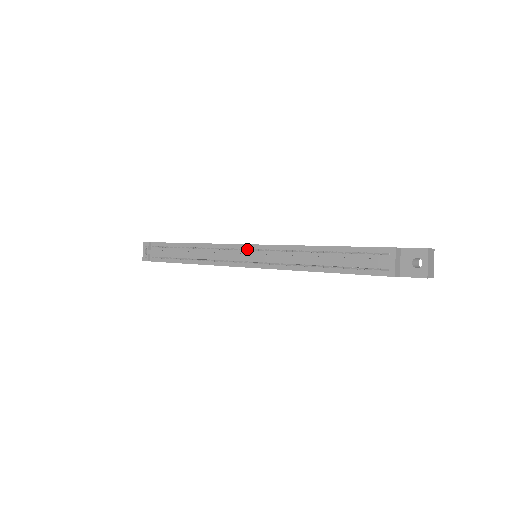
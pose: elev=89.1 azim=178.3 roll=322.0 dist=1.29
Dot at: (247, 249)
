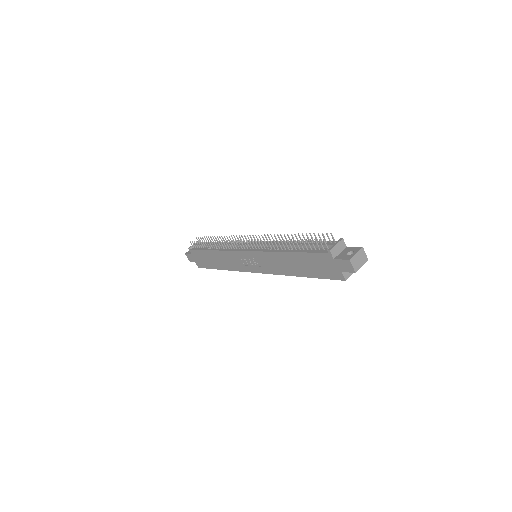
Dot at: (255, 239)
